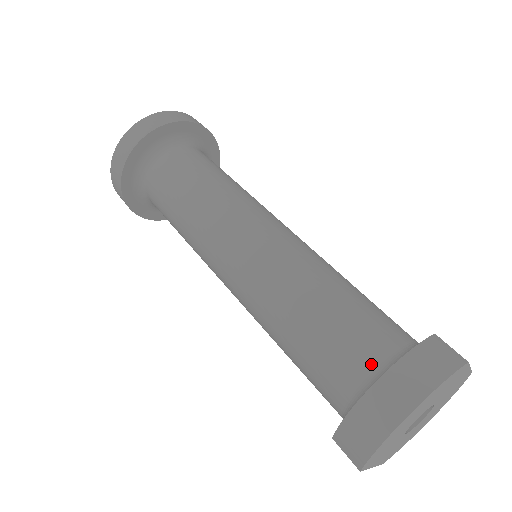
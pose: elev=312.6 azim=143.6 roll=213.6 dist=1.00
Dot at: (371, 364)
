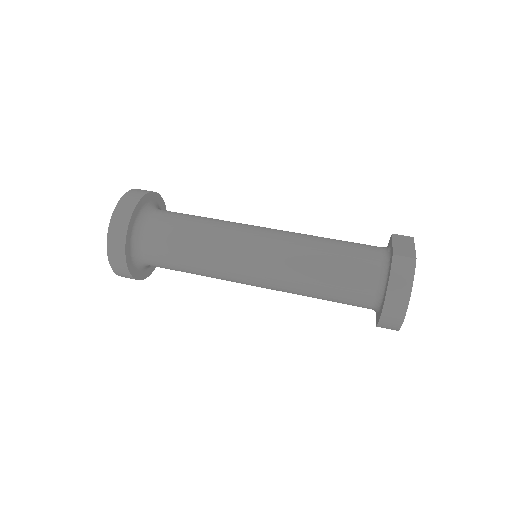
Dot at: (373, 288)
